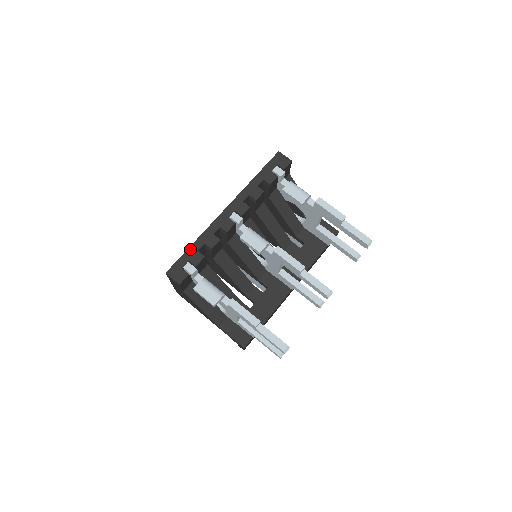
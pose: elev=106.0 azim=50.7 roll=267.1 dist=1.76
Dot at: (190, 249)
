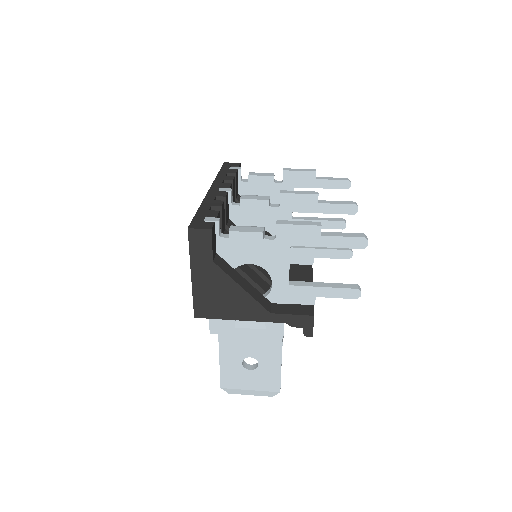
Dot at: (199, 211)
